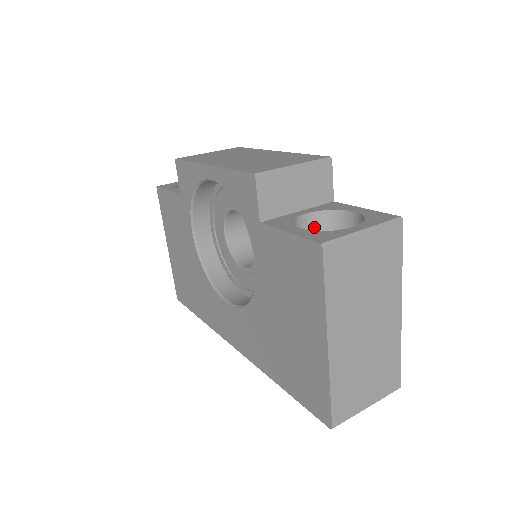
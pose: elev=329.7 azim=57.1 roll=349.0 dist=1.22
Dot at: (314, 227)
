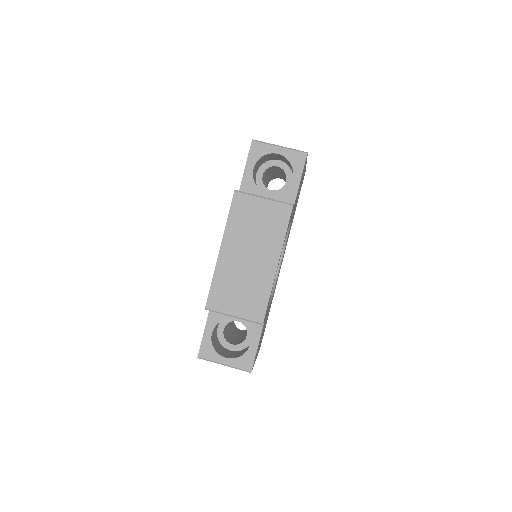
Dot at: occluded
